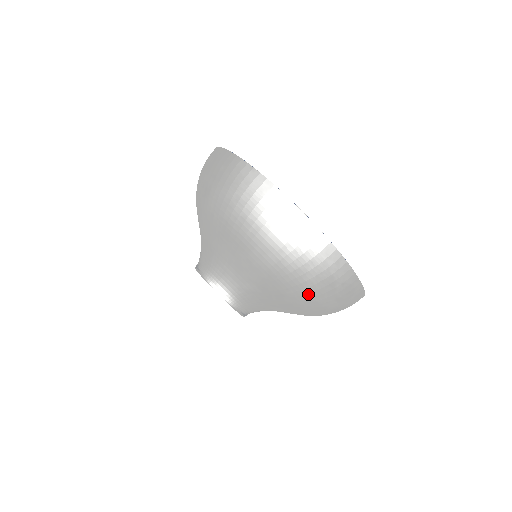
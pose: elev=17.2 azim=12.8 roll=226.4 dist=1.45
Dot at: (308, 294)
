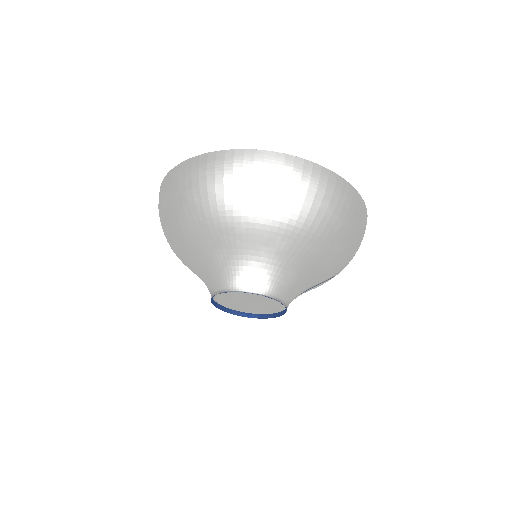
Dot at: (234, 202)
